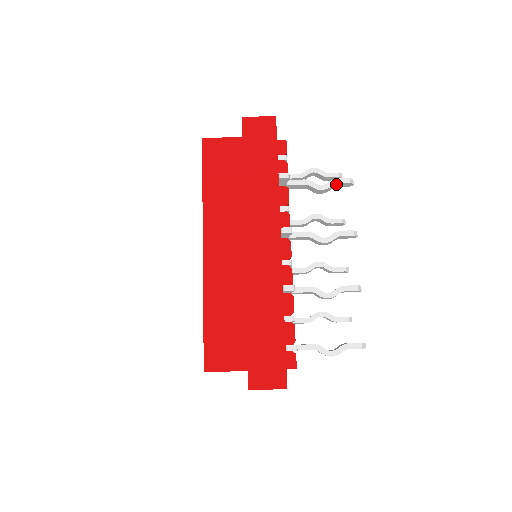
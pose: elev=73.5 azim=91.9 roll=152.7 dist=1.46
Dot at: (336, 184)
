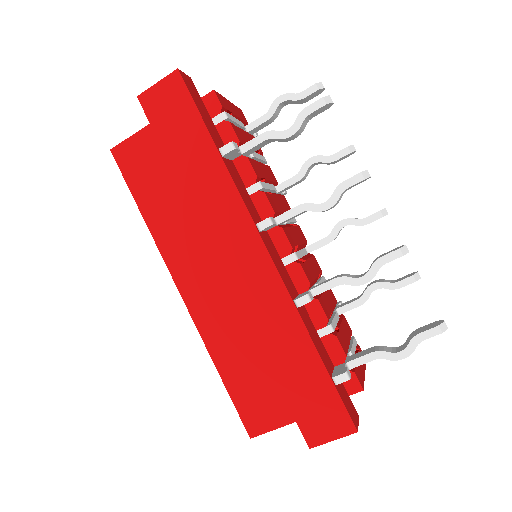
Dot at: (308, 116)
